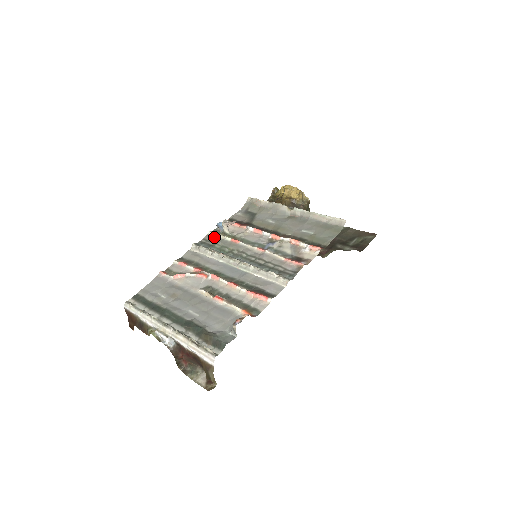
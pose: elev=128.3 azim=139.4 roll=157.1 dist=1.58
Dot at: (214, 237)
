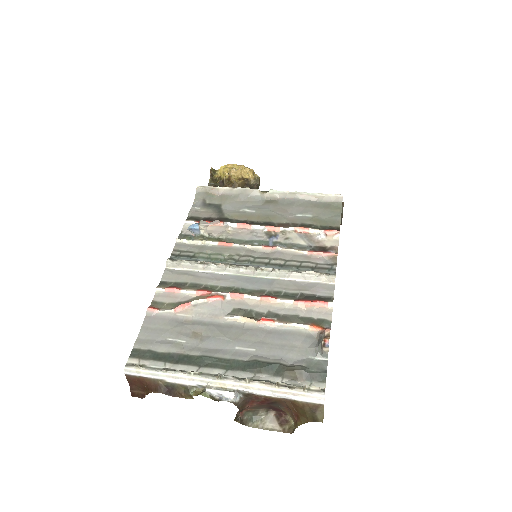
Dot at: (188, 245)
